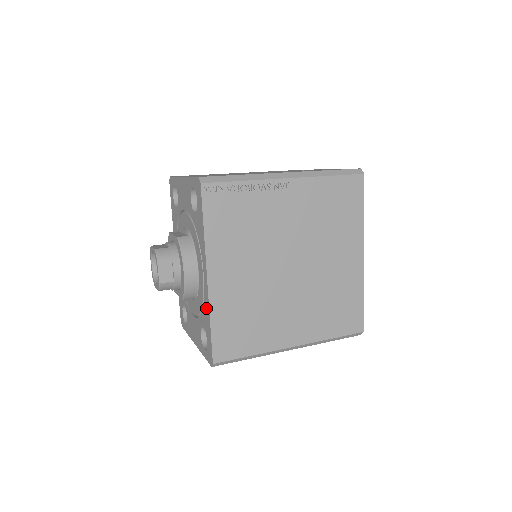
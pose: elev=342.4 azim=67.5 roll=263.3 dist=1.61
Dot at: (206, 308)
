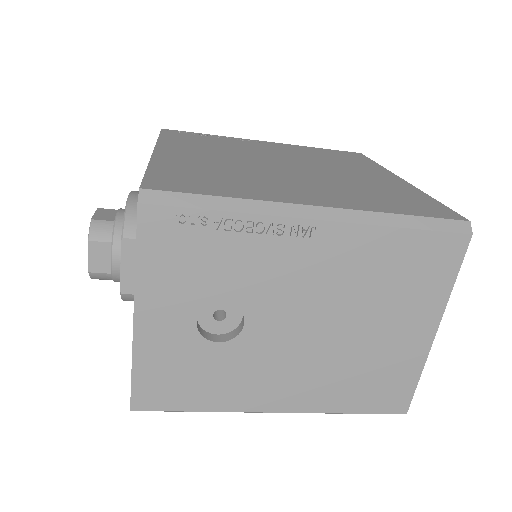
Dot at: occluded
